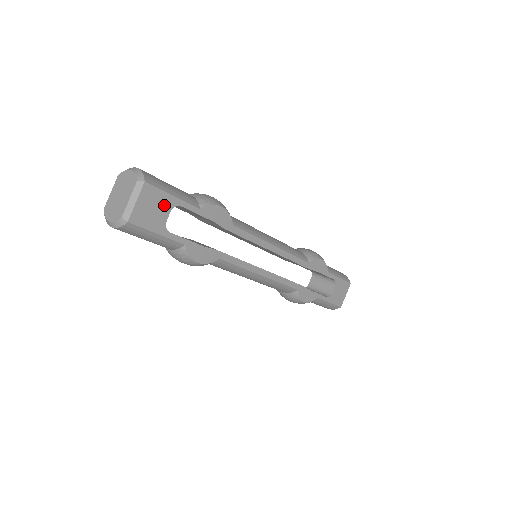
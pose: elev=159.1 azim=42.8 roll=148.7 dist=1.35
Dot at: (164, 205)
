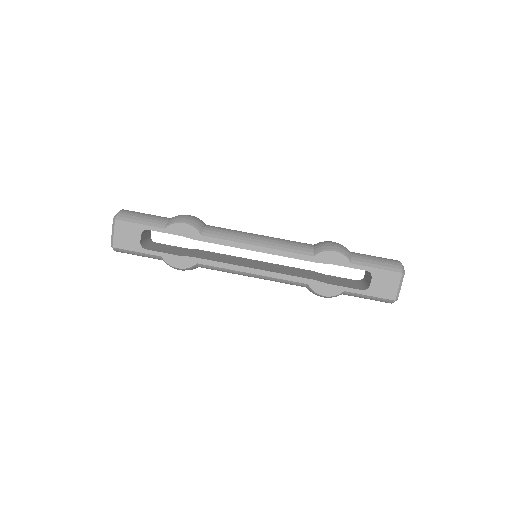
Dot at: (135, 232)
